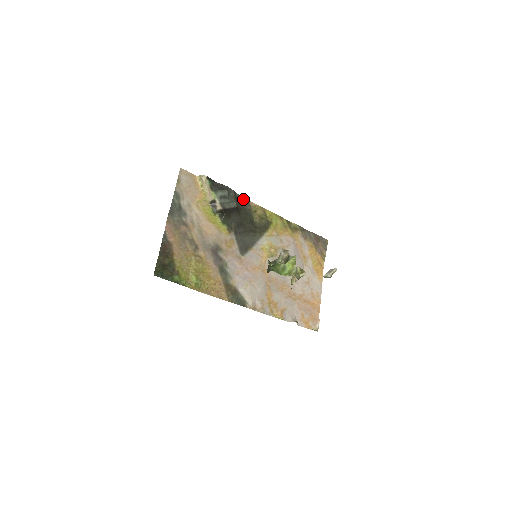
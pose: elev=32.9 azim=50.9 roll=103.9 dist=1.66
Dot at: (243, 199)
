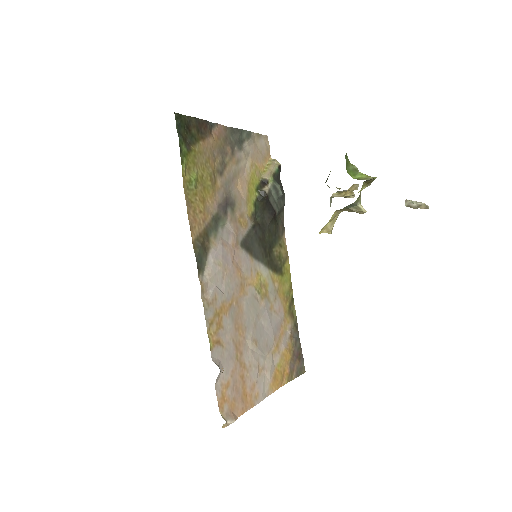
Dot at: (283, 223)
